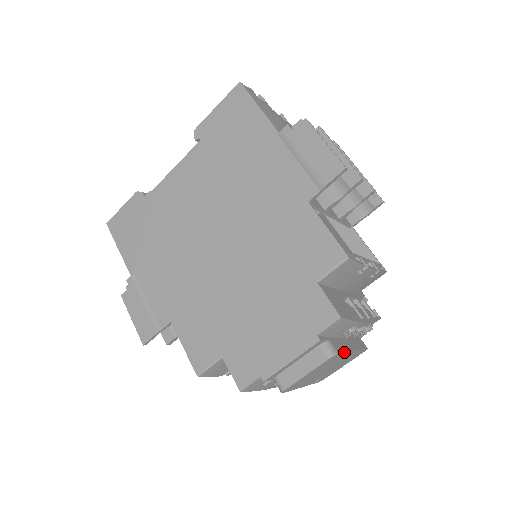
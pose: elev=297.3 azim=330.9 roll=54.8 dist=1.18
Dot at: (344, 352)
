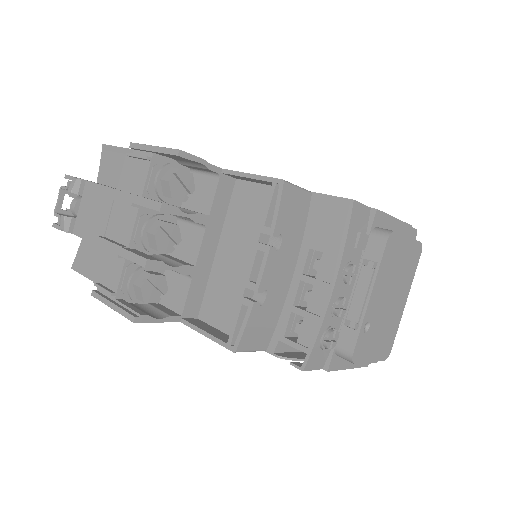
Dot at: (415, 270)
